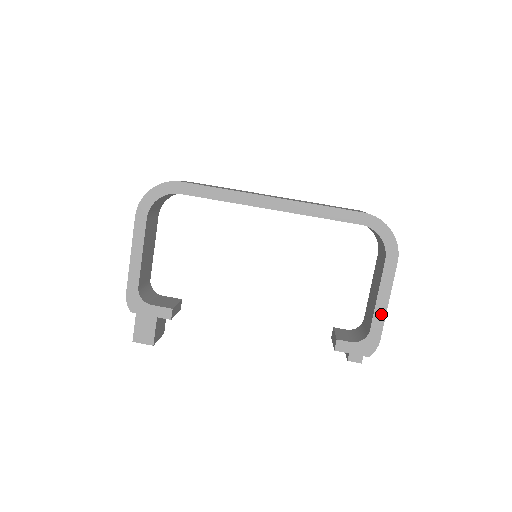
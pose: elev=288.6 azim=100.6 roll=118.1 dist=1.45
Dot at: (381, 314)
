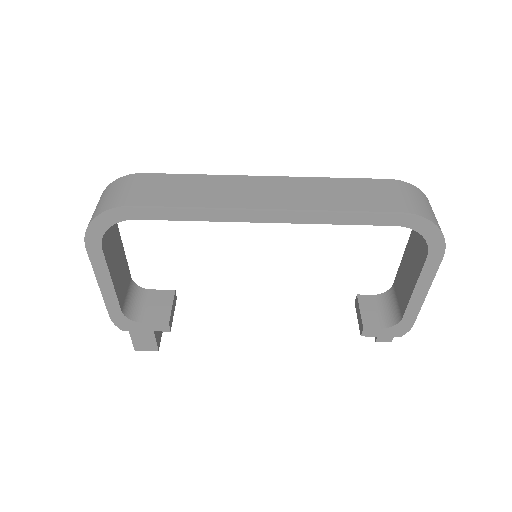
Dot at: (417, 304)
